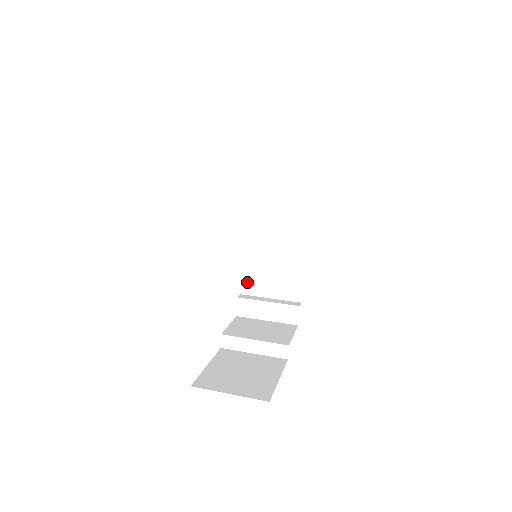
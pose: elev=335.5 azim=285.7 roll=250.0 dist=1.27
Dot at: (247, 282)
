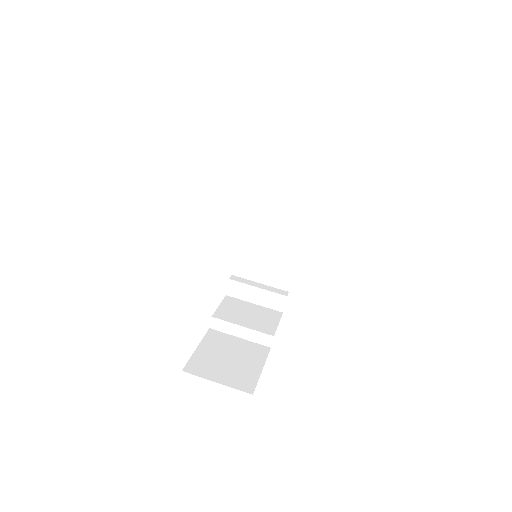
Dot at: (240, 265)
